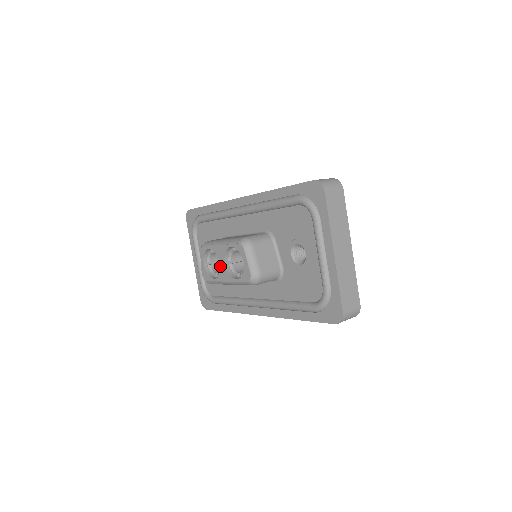
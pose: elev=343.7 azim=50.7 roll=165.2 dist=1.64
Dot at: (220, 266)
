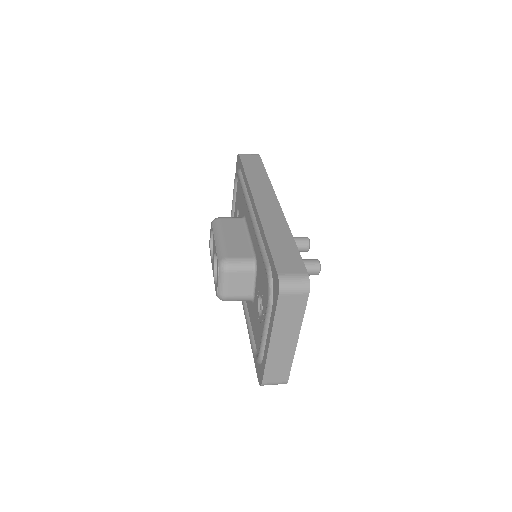
Dot at: (213, 255)
